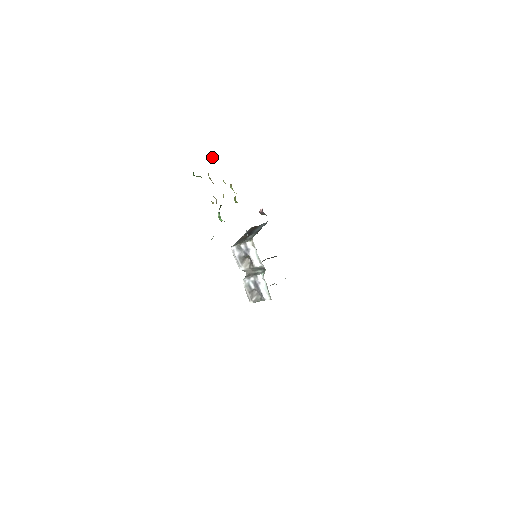
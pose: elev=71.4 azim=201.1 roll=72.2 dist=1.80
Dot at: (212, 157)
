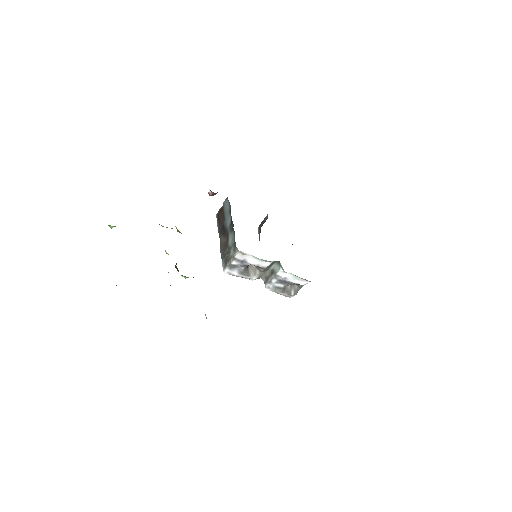
Dot at: (110, 226)
